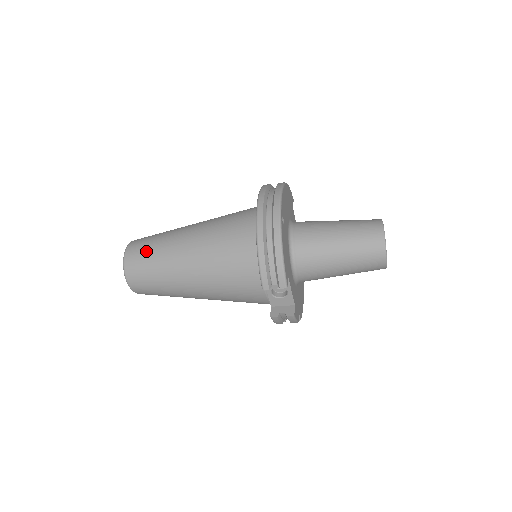
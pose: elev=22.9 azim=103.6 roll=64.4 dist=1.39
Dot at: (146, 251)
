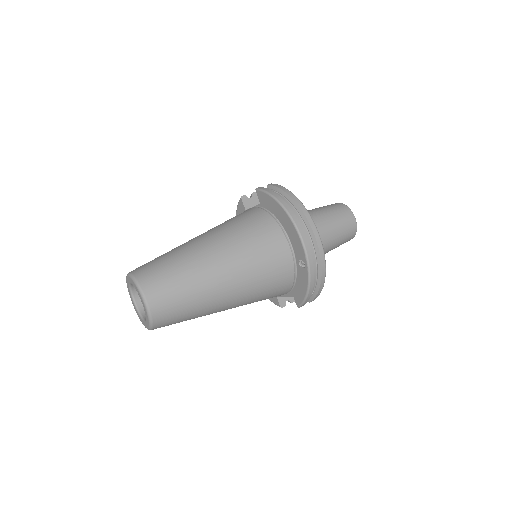
Dot at: (179, 303)
